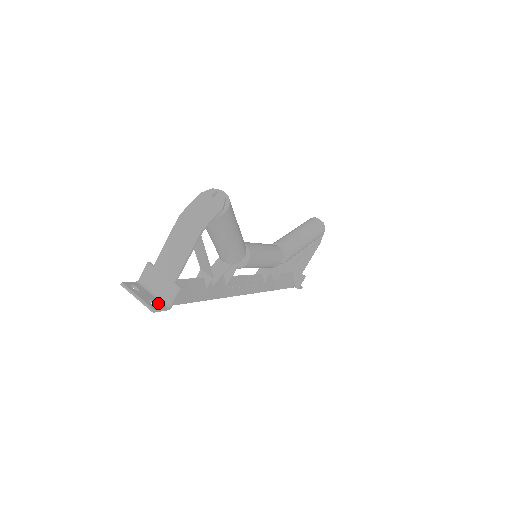
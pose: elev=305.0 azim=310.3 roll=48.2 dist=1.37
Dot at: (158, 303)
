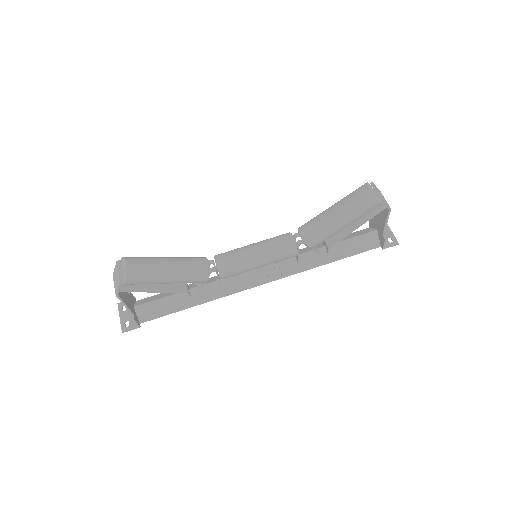
Dot at: (132, 323)
